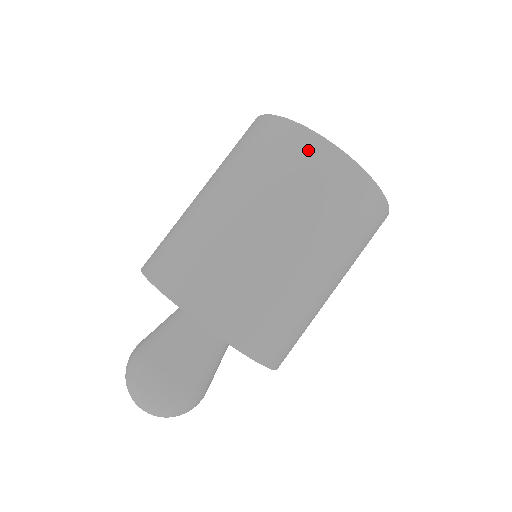
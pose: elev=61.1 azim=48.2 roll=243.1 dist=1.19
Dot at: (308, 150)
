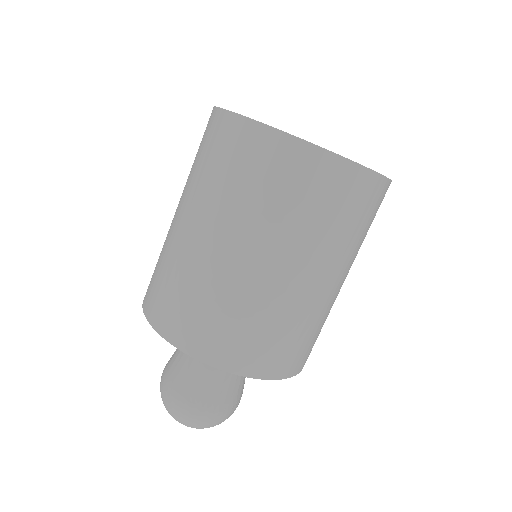
Dot at: (310, 169)
